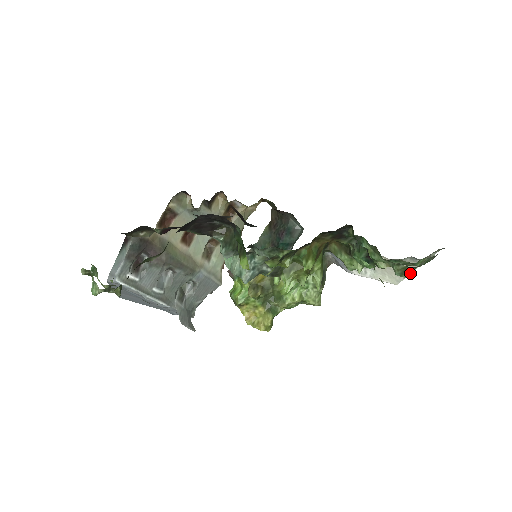
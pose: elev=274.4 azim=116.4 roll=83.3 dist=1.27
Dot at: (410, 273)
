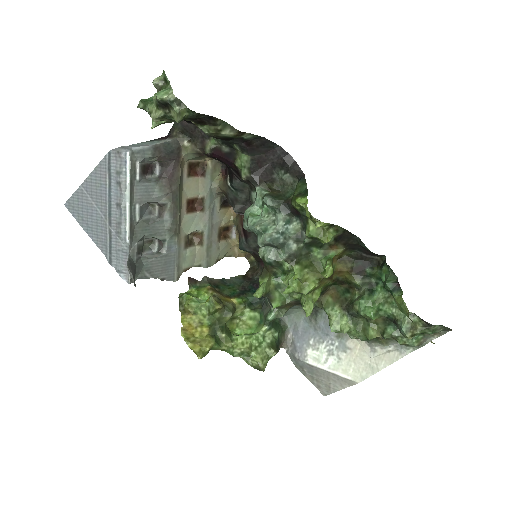
Dot at: (414, 335)
